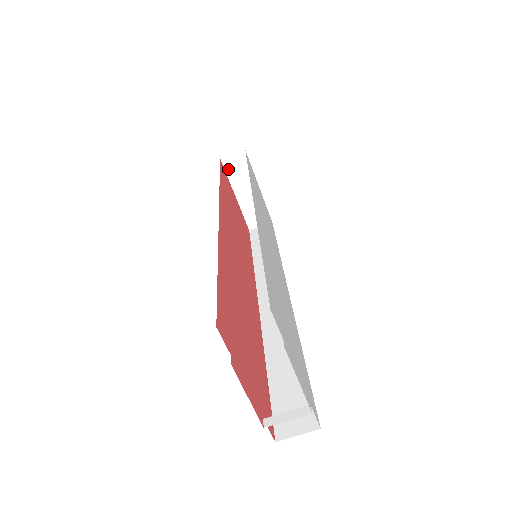
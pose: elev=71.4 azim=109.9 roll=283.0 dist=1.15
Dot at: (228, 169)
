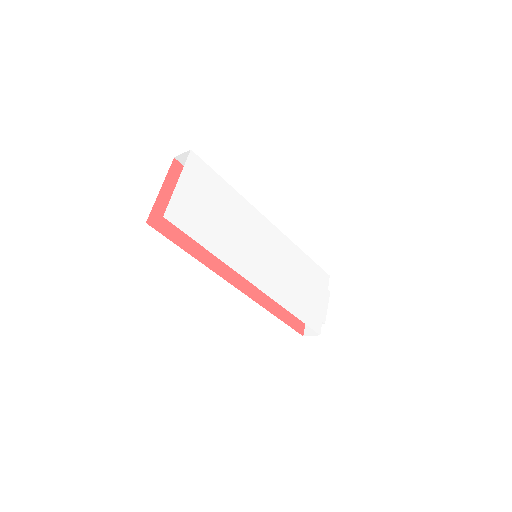
Dot at: (152, 211)
